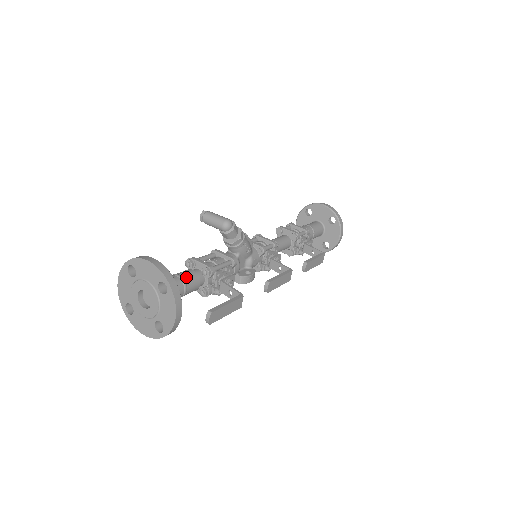
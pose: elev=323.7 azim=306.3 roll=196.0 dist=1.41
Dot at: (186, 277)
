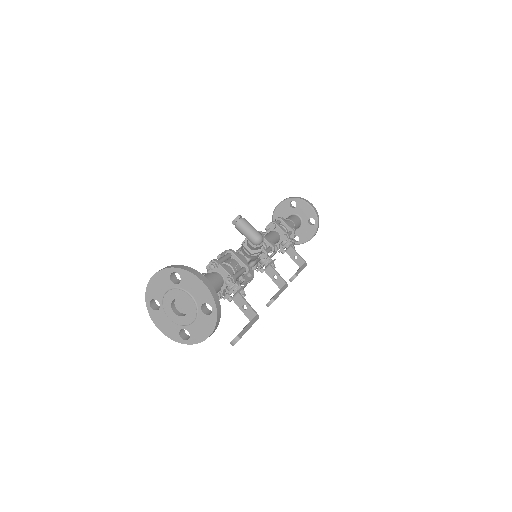
Dot at: (213, 286)
